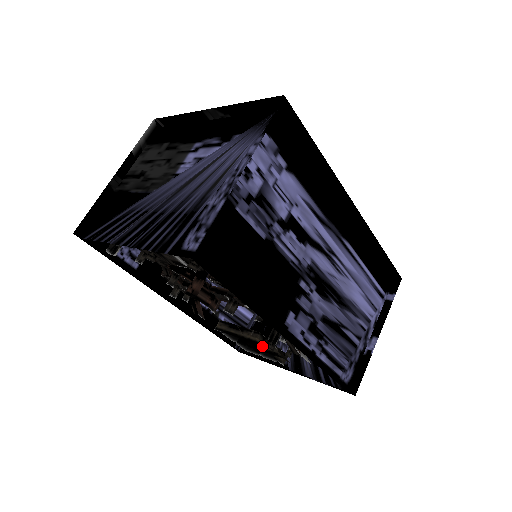
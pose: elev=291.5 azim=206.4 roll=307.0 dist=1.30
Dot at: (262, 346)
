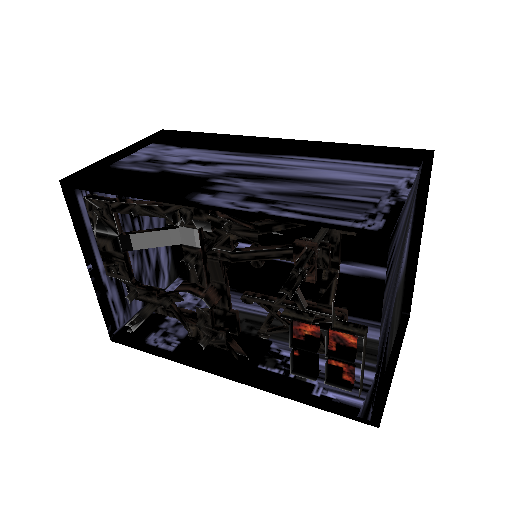
Dot at: (299, 319)
